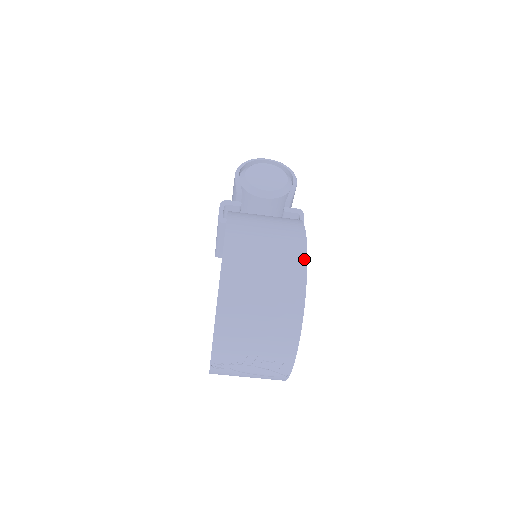
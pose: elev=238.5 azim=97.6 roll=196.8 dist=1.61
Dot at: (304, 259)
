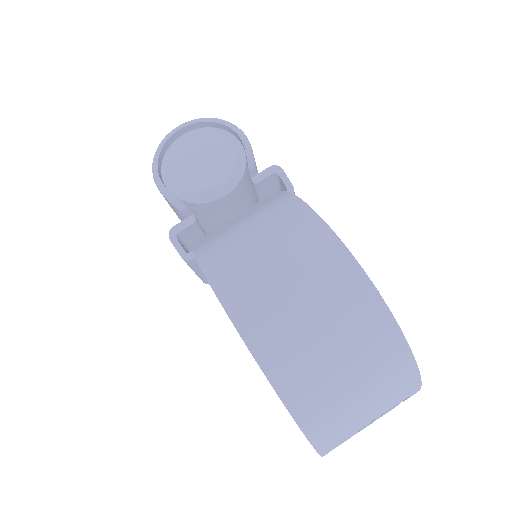
Dot at: (362, 277)
